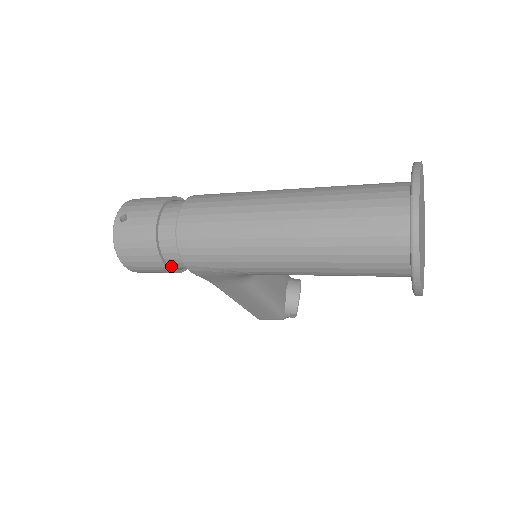
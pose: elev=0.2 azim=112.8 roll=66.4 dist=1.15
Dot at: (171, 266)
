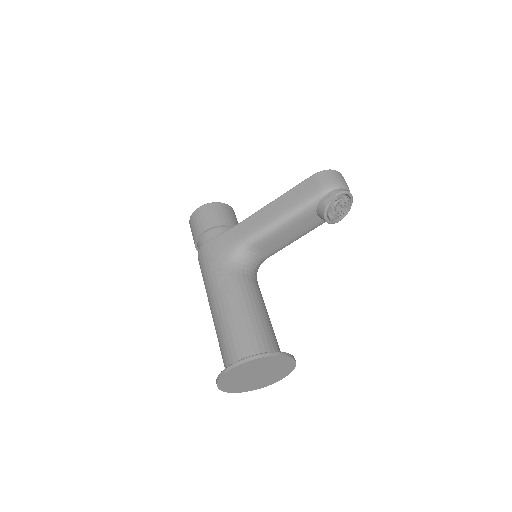
Dot at: occluded
